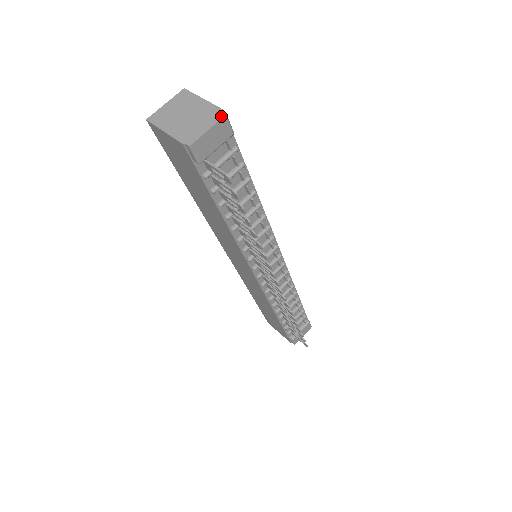
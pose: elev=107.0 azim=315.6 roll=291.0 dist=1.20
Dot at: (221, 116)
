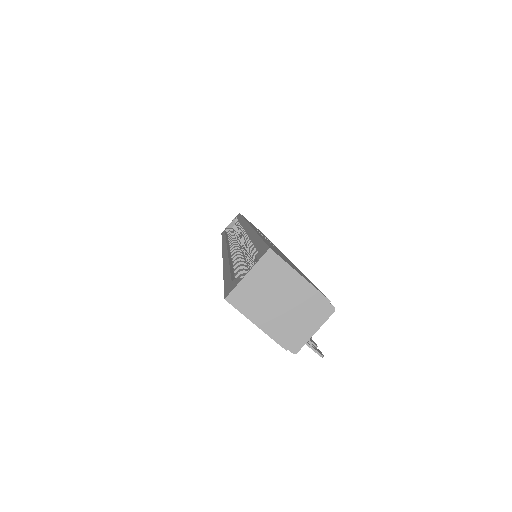
Dot at: (329, 313)
